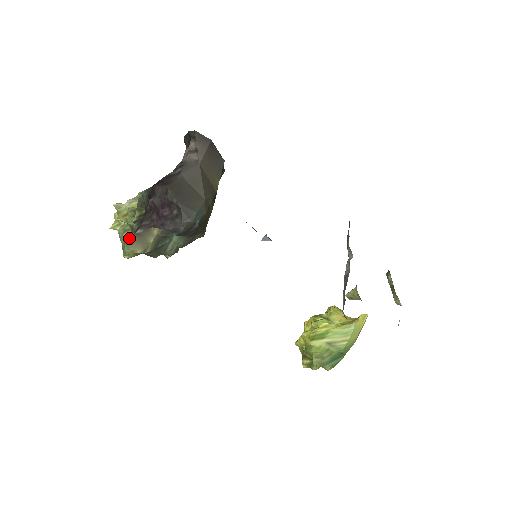
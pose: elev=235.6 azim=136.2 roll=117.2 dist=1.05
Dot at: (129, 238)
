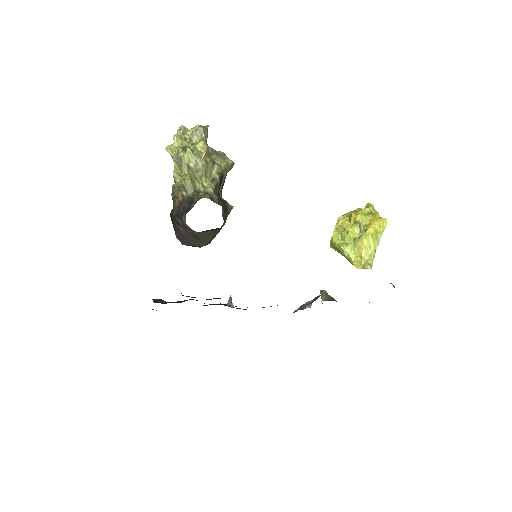
Dot at: occluded
